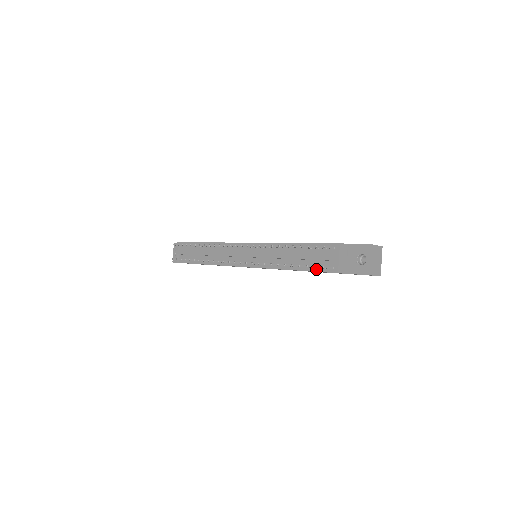
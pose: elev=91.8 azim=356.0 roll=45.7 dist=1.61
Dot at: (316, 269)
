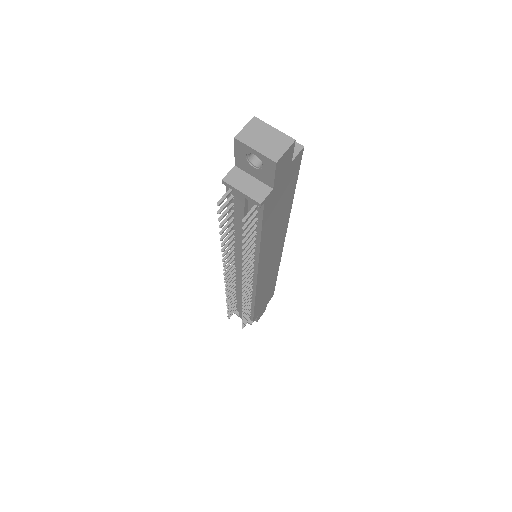
Dot at: (258, 221)
